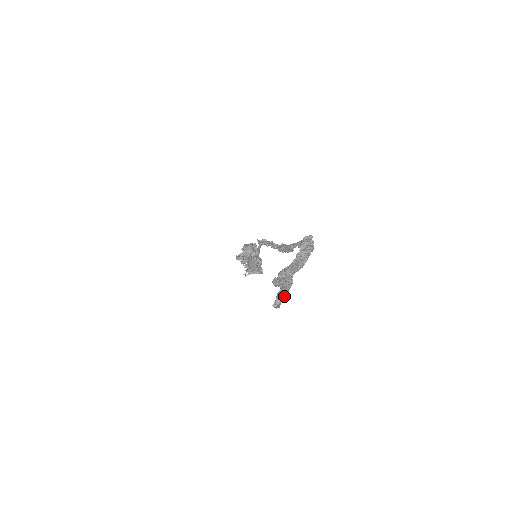
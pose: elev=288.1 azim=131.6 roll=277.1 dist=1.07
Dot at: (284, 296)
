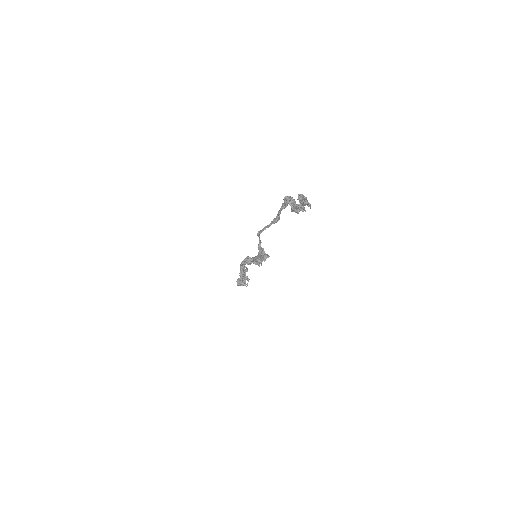
Dot at: (308, 203)
